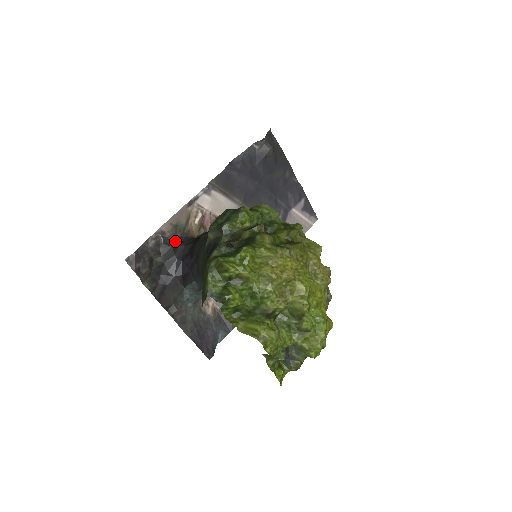
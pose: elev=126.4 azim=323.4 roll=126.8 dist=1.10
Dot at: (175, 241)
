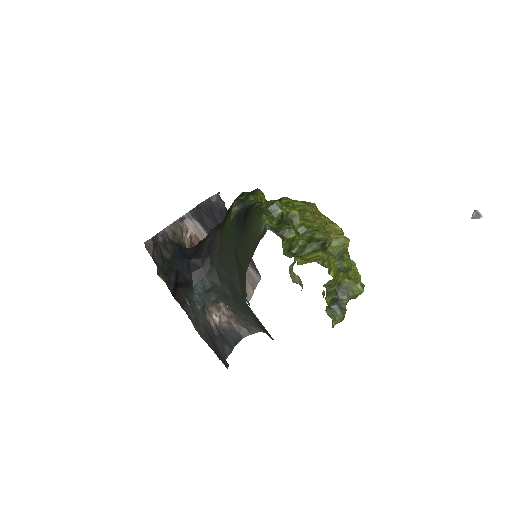
Dot at: (178, 244)
